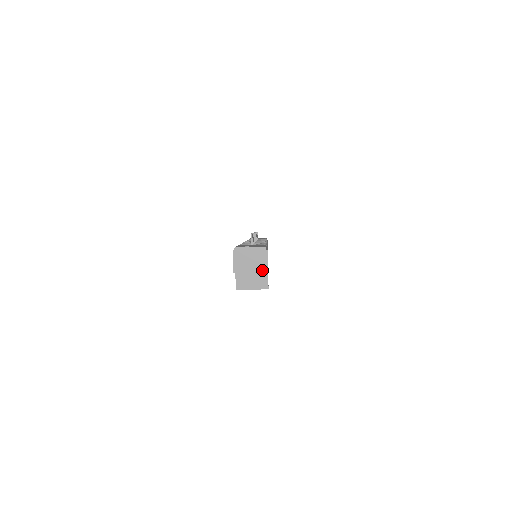
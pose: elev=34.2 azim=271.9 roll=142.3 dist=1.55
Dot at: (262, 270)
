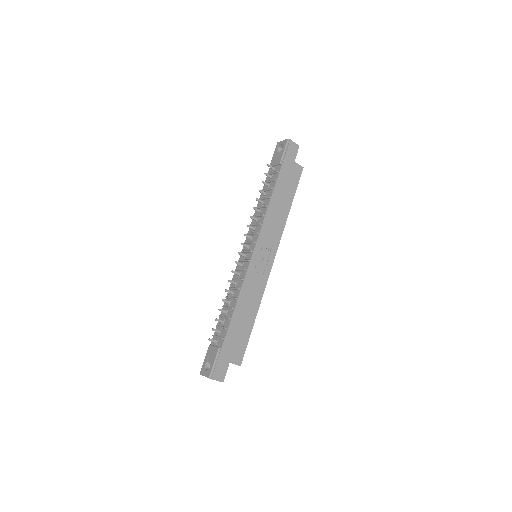
Dot at: (220, 381)
